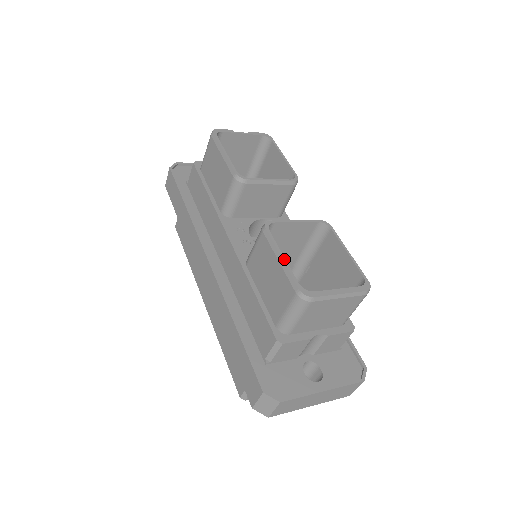
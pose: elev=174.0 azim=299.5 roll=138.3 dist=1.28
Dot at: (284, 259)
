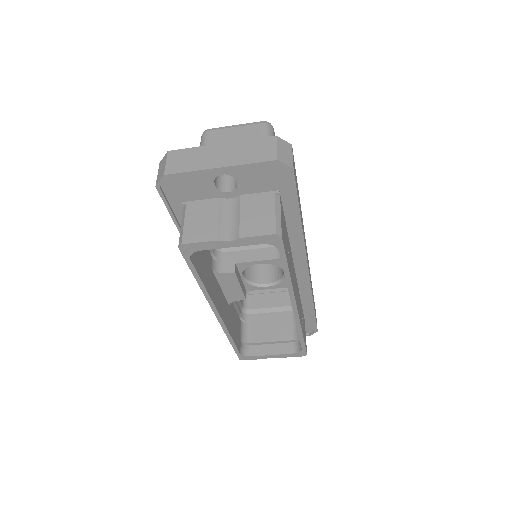
Dot at: occluded
